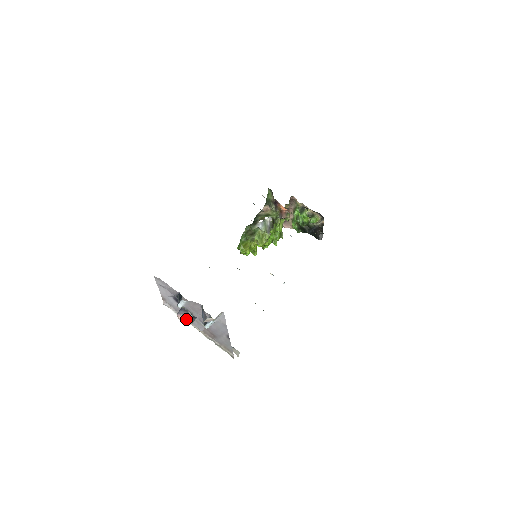
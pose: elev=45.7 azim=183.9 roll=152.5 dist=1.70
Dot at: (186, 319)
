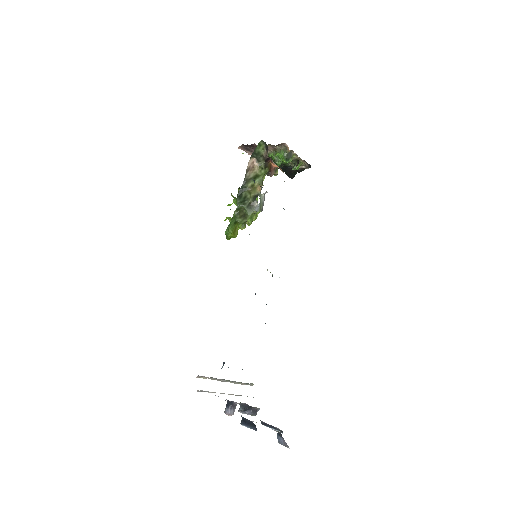
Dot at: occluded
